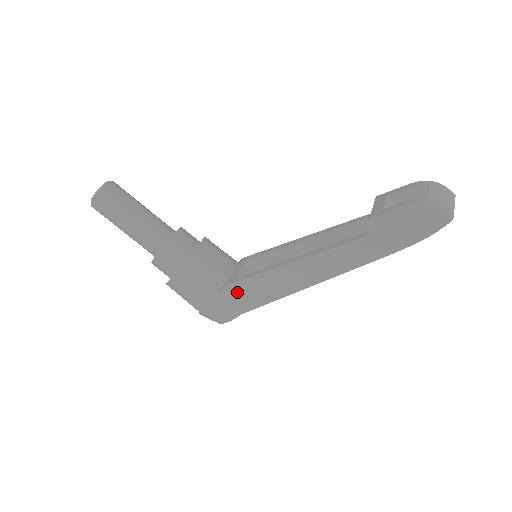
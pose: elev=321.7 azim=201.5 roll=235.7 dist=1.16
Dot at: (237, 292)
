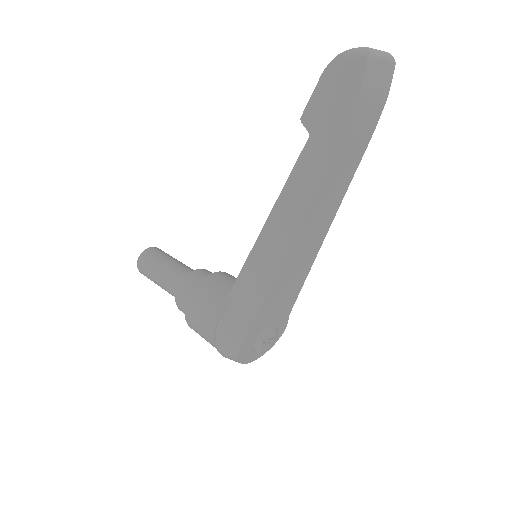
Dot at: (238, 299)
